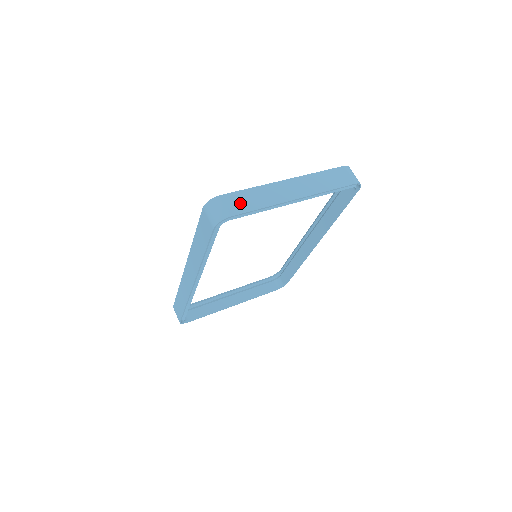
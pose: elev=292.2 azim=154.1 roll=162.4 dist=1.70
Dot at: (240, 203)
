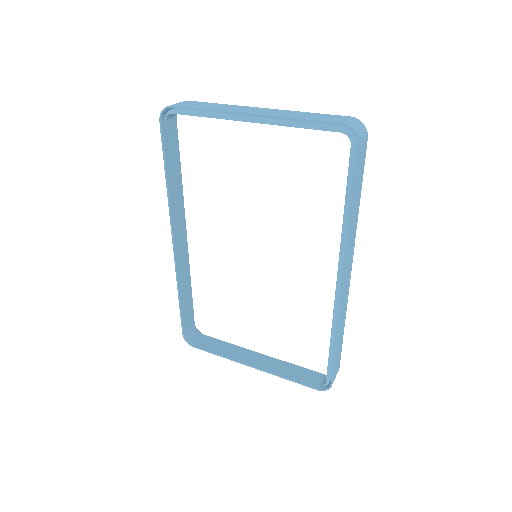
Dot at: (194, 105)
